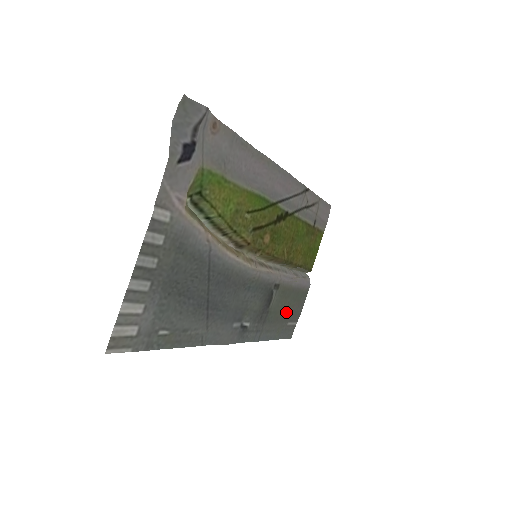
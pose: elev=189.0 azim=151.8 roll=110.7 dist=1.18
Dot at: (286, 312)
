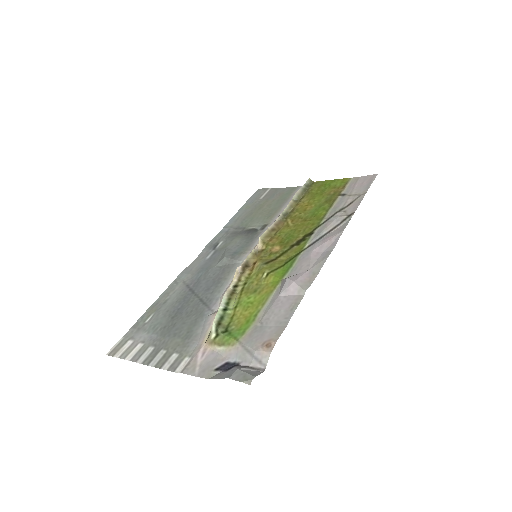
Dot at: (264, 205)
